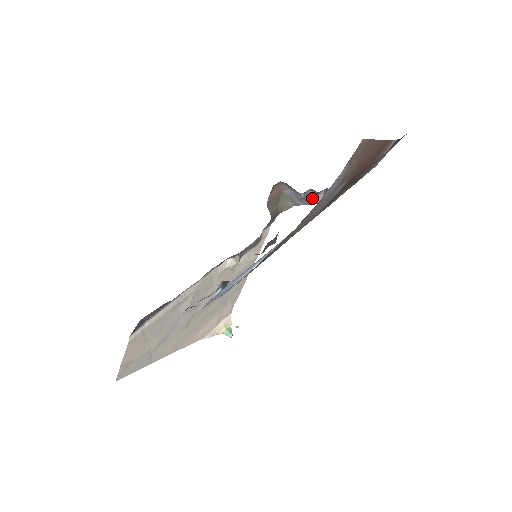
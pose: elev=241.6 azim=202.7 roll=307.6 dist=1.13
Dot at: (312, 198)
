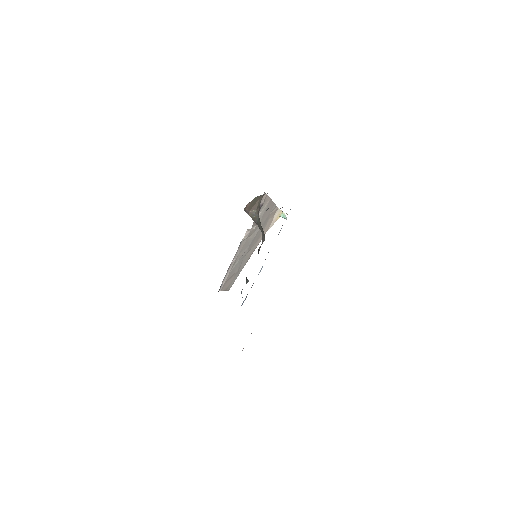
Dot at: occluded
